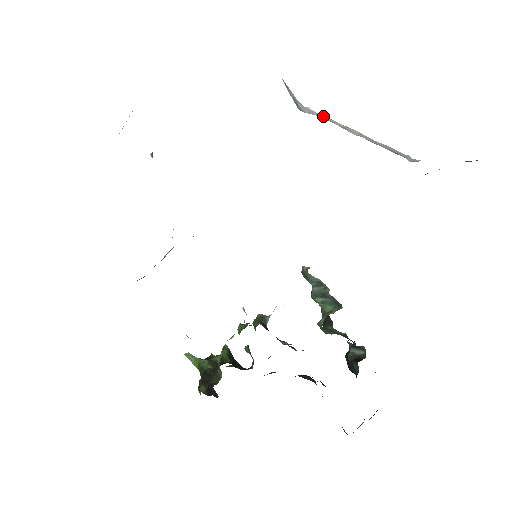
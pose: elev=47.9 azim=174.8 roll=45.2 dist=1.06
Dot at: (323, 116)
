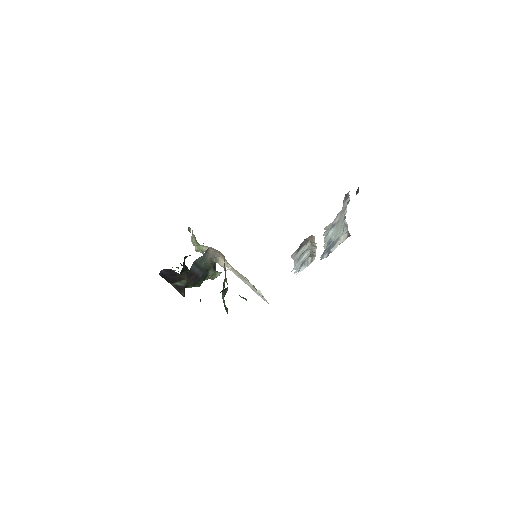
Dot at: occluded
